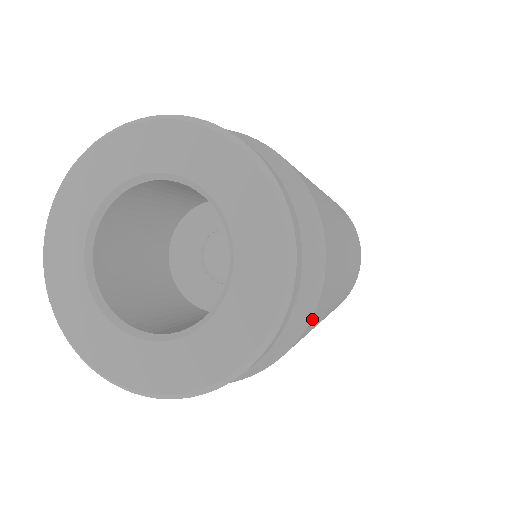
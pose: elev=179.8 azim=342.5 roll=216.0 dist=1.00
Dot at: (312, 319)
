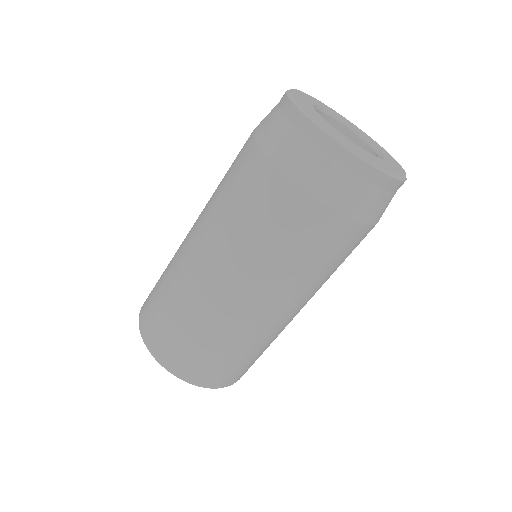
Dot at: occluded
